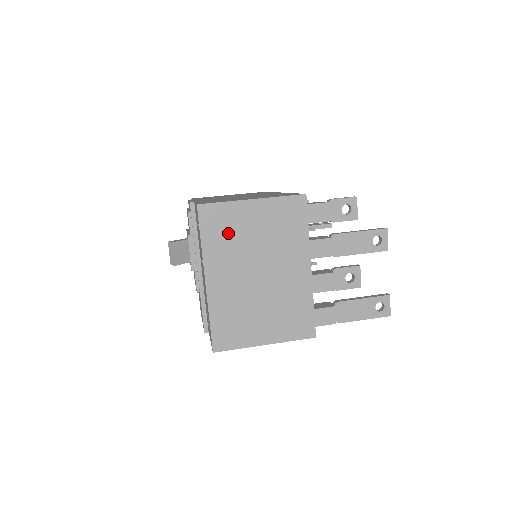
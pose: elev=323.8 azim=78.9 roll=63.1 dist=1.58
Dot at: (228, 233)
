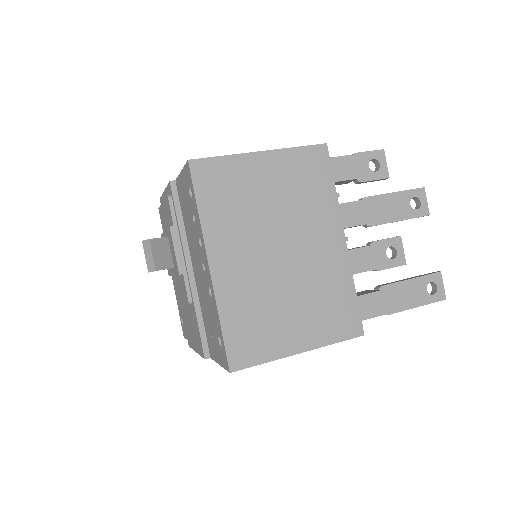
Dot at: (234, 198)
